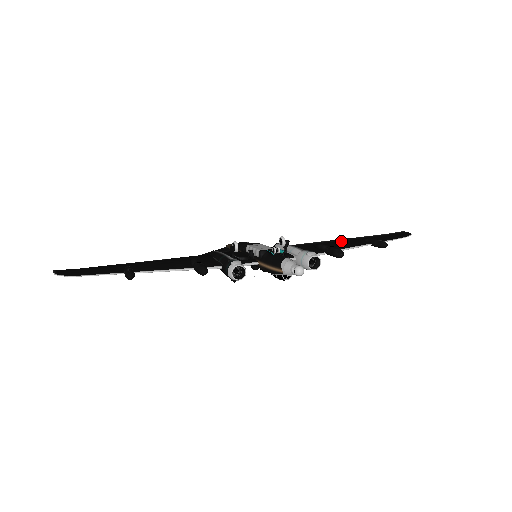
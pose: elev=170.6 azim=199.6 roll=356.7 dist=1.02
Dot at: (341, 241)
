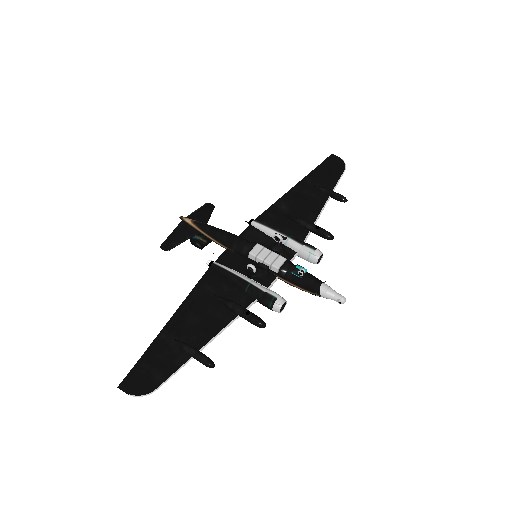
Dot at: (301, 196)
